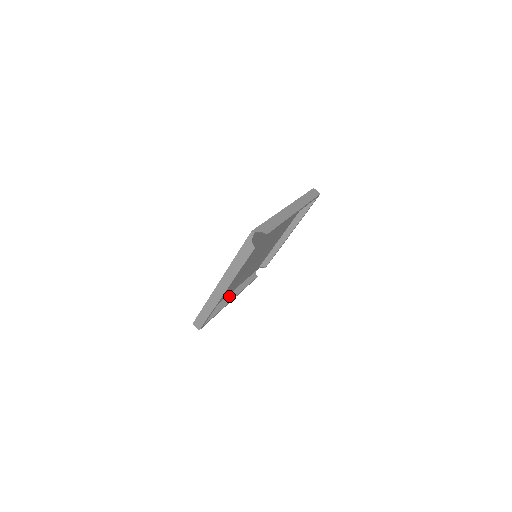
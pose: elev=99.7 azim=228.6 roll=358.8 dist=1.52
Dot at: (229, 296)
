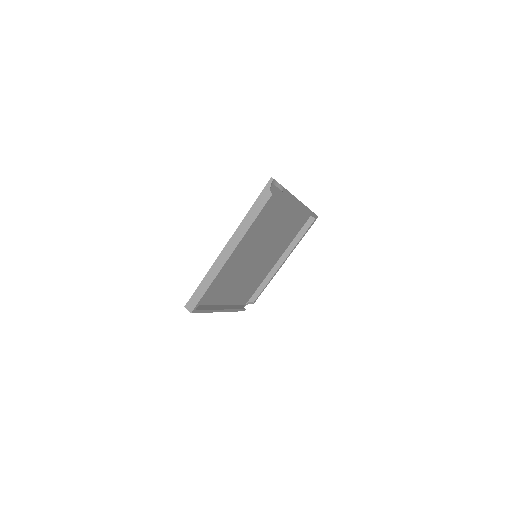
Dot at: (220, 306)
